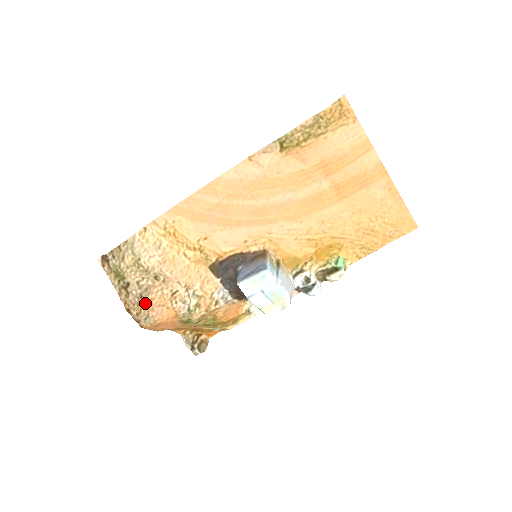
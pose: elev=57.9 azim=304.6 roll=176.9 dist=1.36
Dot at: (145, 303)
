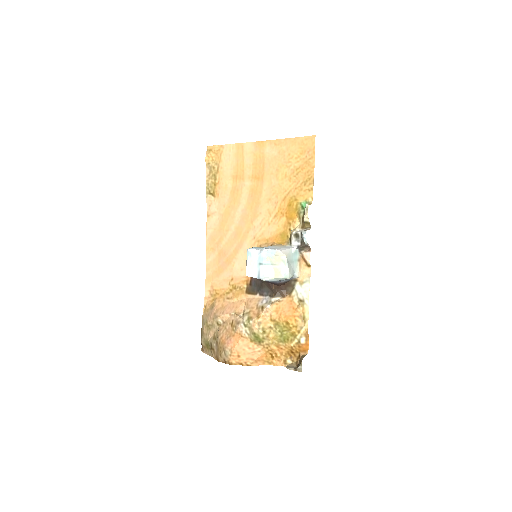
Dot at: (220, 344)
